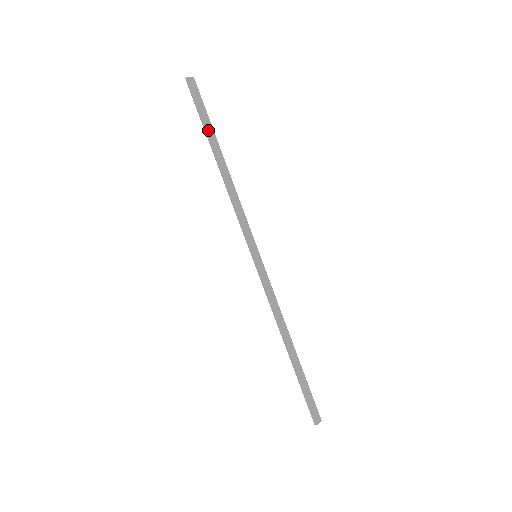
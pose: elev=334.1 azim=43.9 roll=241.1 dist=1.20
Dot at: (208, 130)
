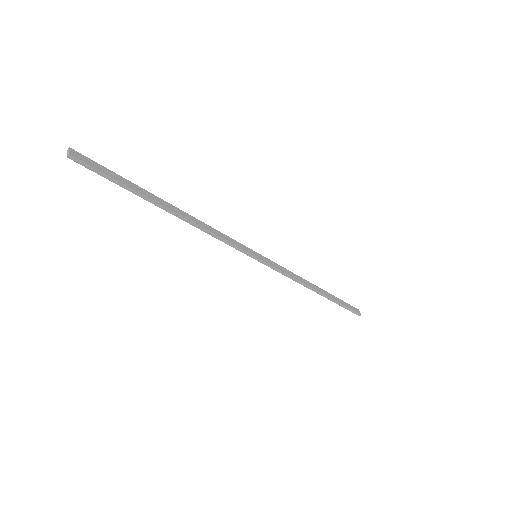
Dot at: (138, 191)
